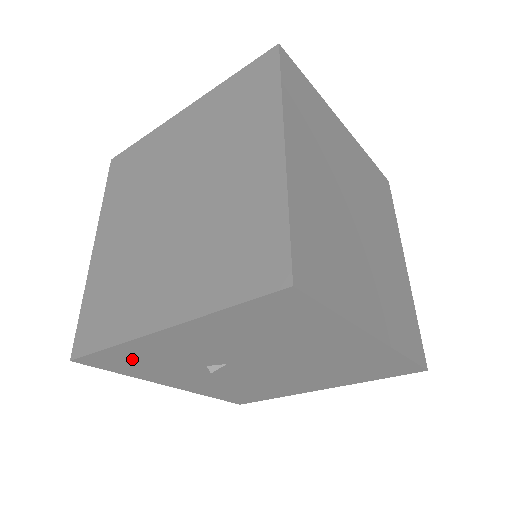
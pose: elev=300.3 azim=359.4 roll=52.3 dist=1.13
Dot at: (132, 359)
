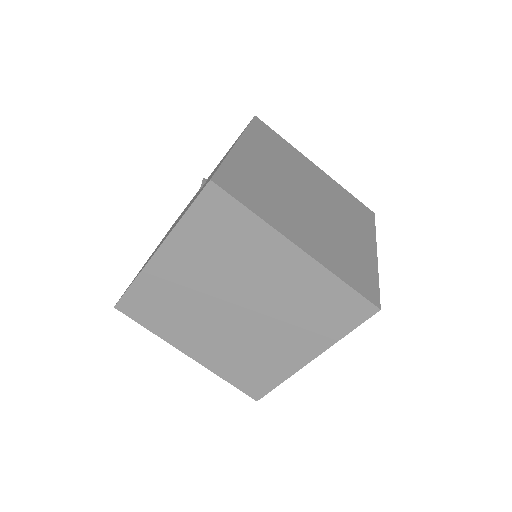
Dot at: occluded
